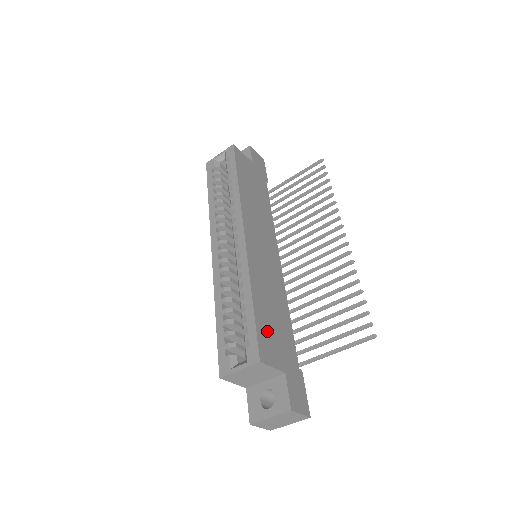
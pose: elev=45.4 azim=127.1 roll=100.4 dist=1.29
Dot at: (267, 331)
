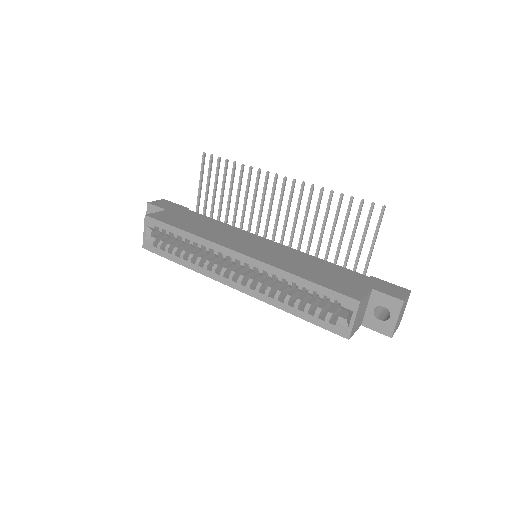
Dot at: (334, 283)
